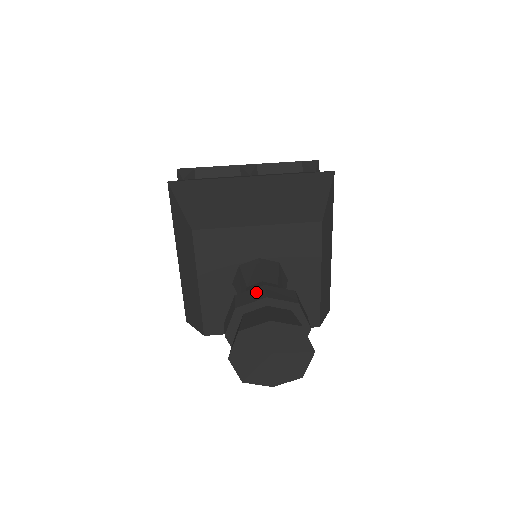
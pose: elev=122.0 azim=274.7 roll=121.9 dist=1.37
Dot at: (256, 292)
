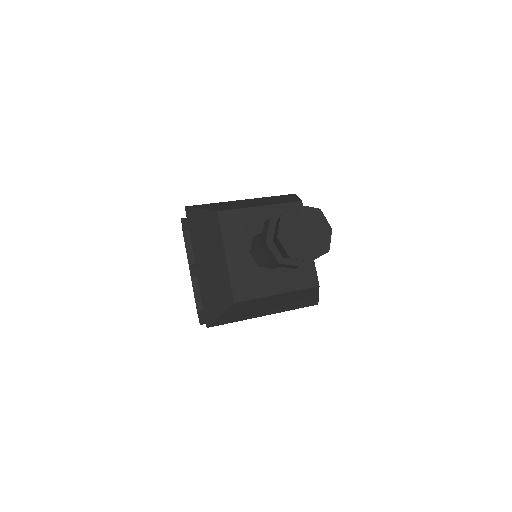
Dot at: occluded
